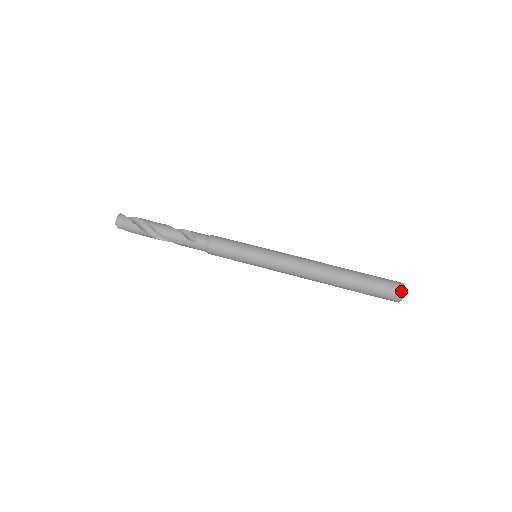
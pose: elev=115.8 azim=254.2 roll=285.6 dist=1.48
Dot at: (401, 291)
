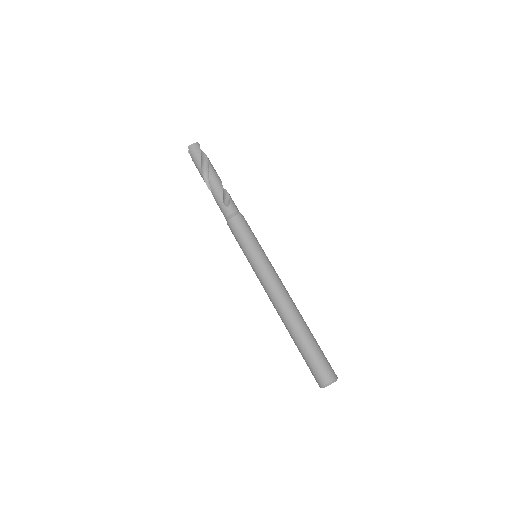
Dot at: (329, 380)
